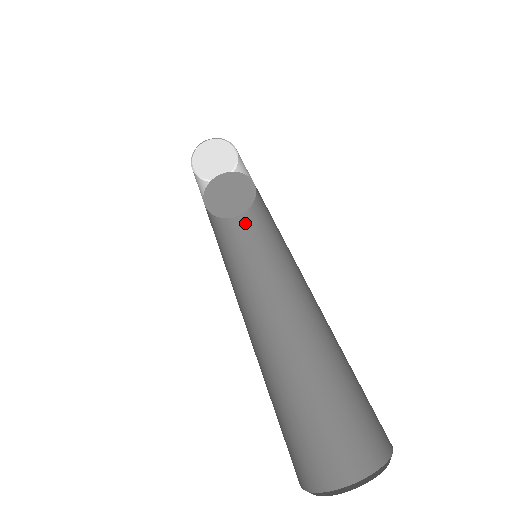
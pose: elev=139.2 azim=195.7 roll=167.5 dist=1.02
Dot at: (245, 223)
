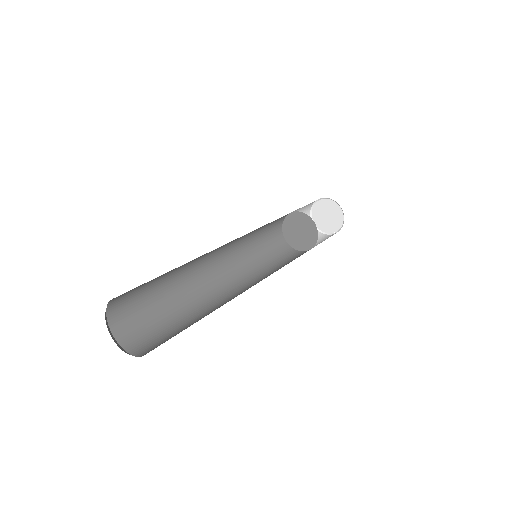
Dot at: (294, 255)
